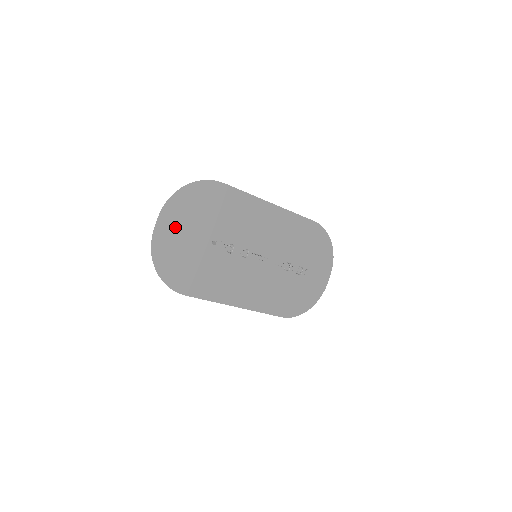
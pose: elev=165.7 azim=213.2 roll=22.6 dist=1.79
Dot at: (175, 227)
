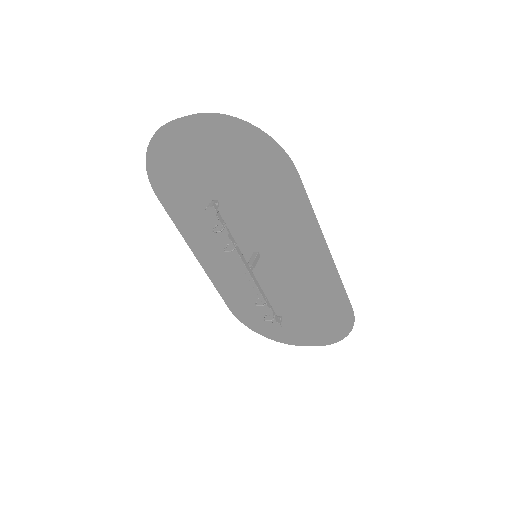
Dot at: (202, 143)
